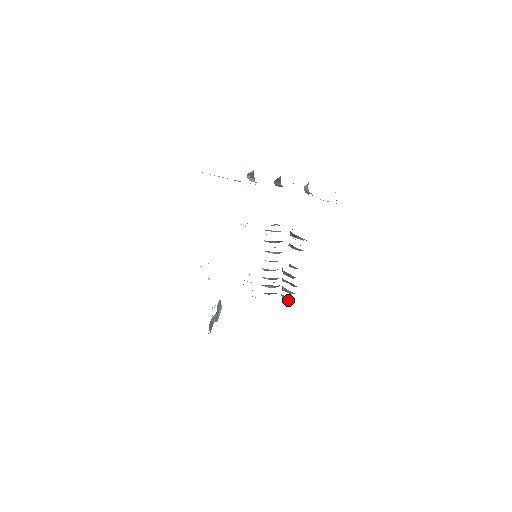
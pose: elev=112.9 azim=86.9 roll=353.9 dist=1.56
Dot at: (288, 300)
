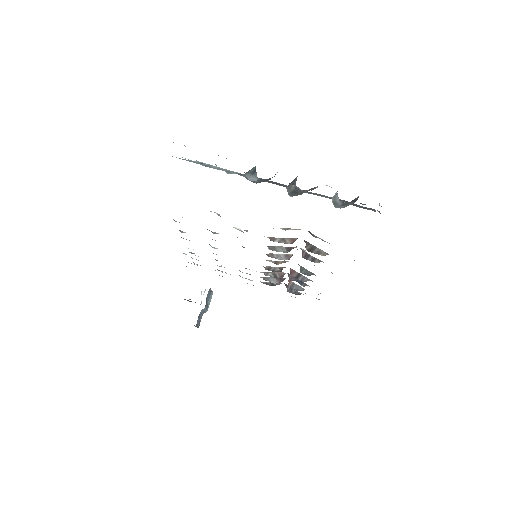
Dot at: (295, 294)
